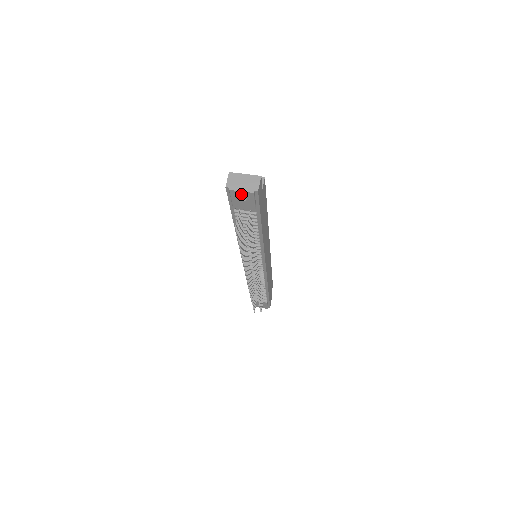
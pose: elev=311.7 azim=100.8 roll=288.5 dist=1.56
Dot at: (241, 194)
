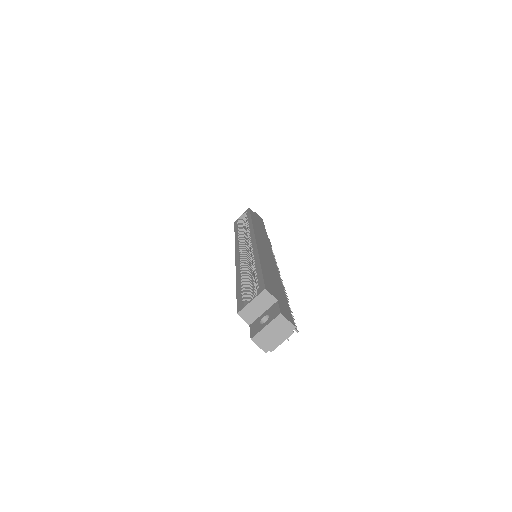
Dot at: (281, 340)
